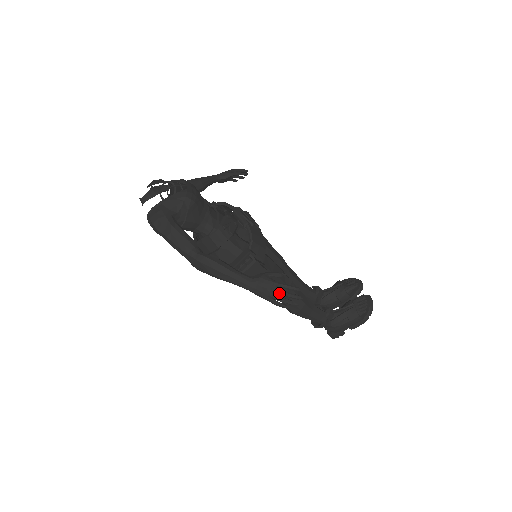
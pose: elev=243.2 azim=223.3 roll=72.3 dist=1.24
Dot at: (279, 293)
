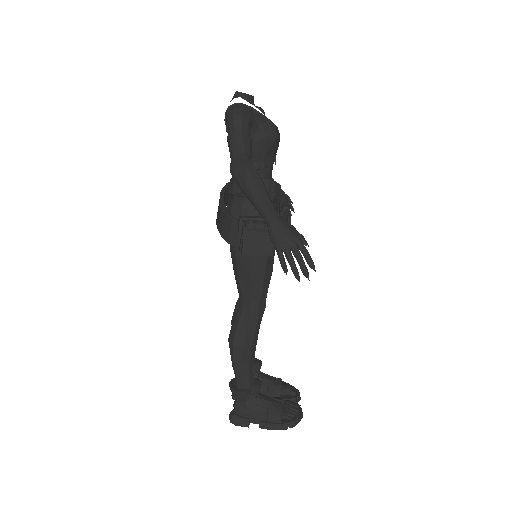
Dot at: (295, 250)
